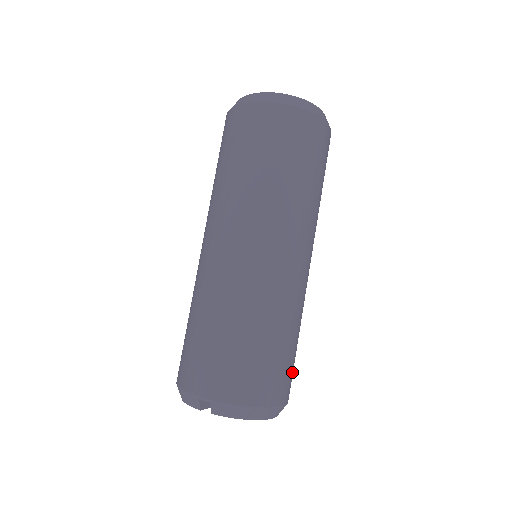
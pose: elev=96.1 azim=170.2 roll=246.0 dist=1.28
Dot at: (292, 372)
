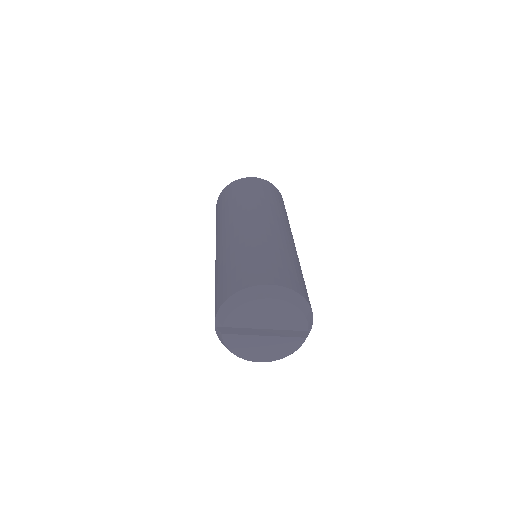
Dot at: (278, 270)
